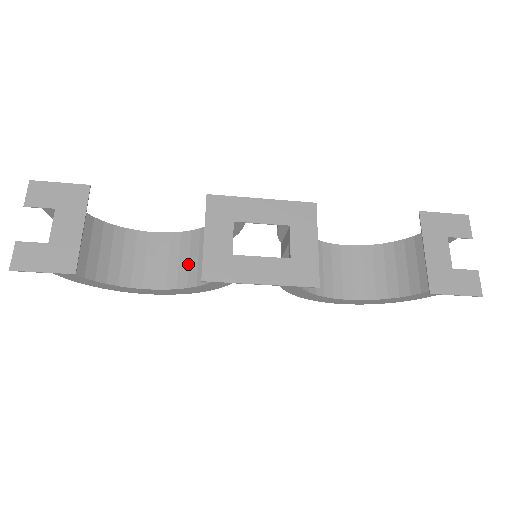
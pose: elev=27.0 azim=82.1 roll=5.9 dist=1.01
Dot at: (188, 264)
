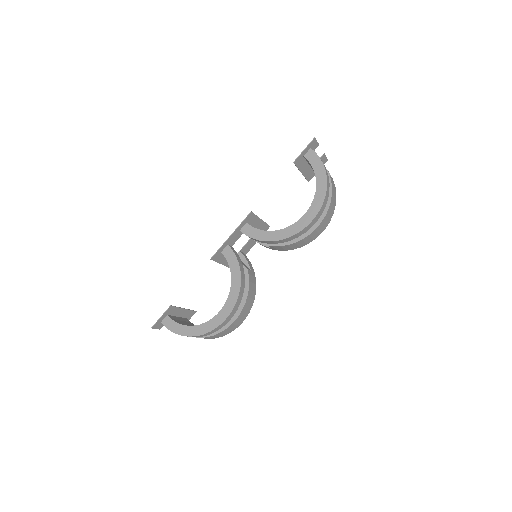
Dot at: occluded
